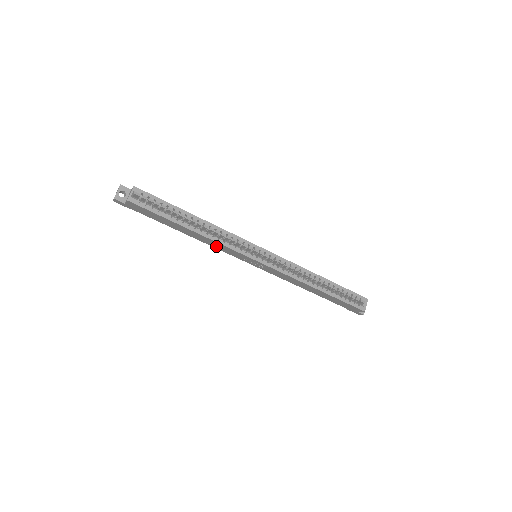
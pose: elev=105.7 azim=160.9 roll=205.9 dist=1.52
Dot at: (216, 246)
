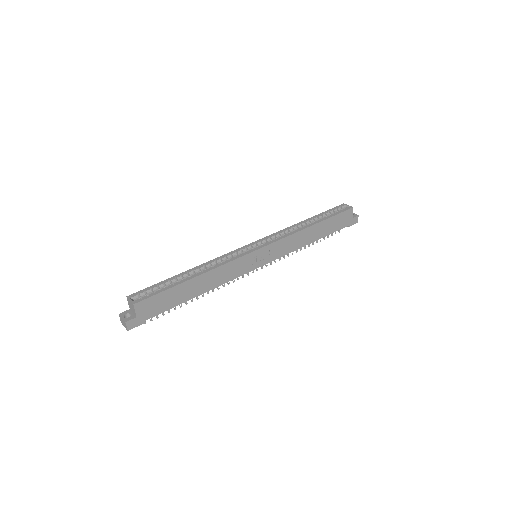
Dot at: (226, 276)
